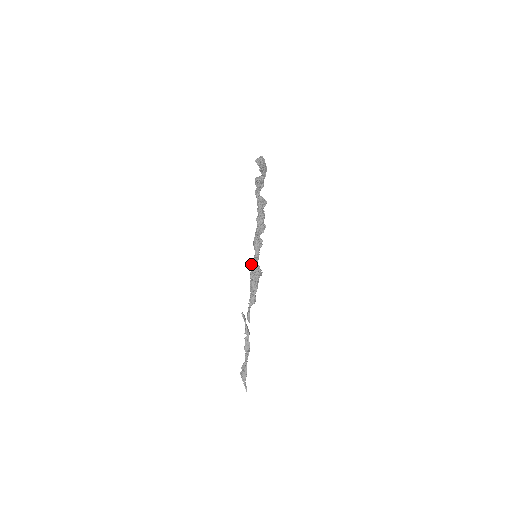
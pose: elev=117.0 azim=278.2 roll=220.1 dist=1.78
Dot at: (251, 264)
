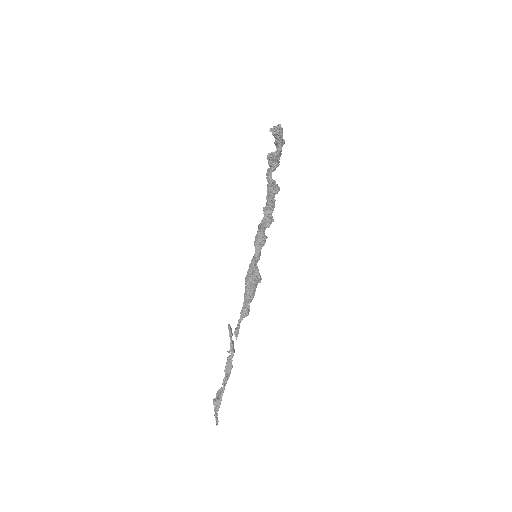
Dot at: occluded
